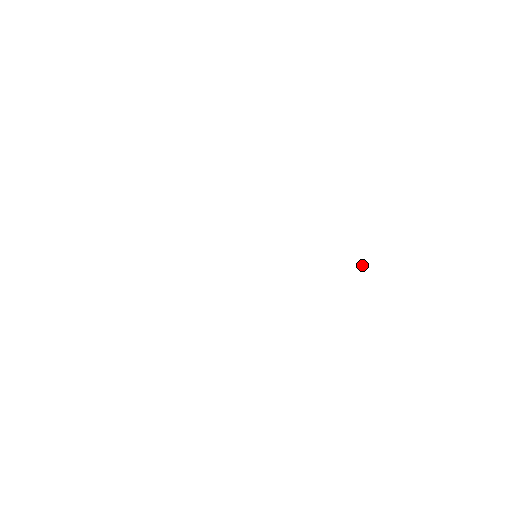
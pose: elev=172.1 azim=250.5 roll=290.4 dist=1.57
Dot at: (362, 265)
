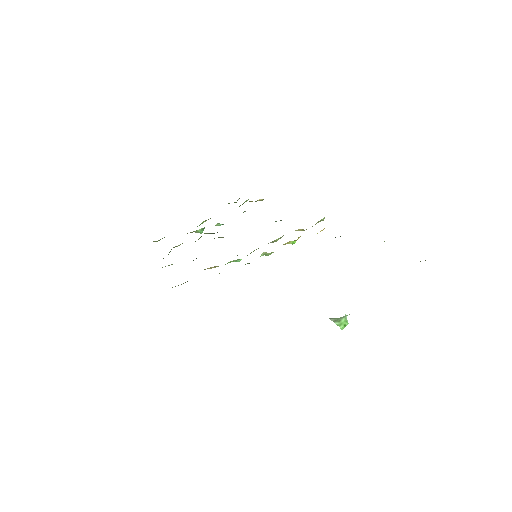
Dot at: (346, 317)
